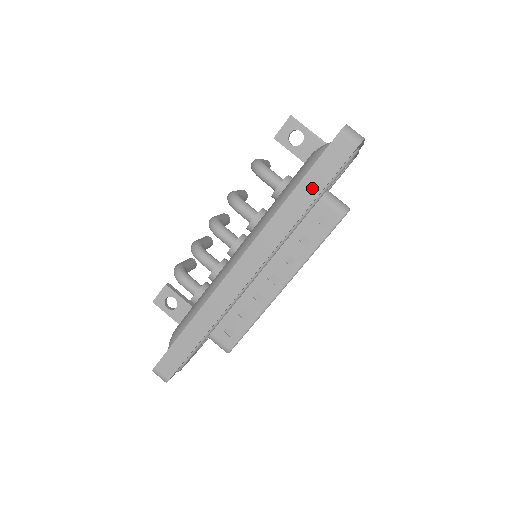
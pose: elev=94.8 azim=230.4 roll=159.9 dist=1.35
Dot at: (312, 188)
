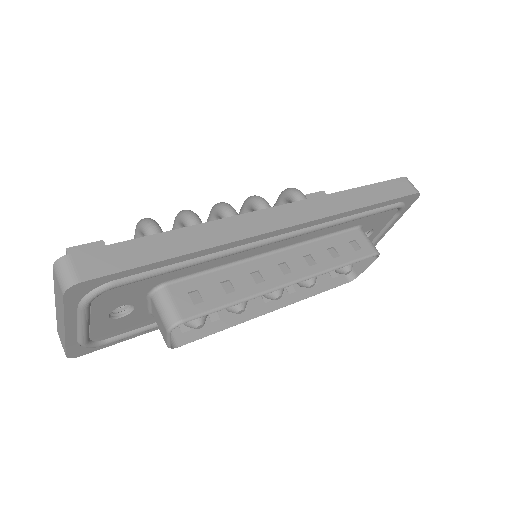
Dot at: (373, 196)
